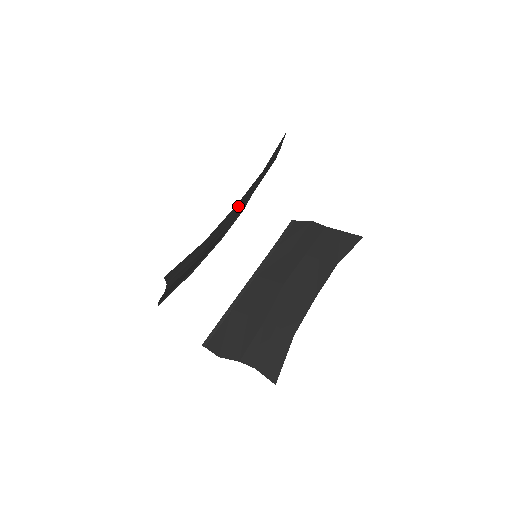
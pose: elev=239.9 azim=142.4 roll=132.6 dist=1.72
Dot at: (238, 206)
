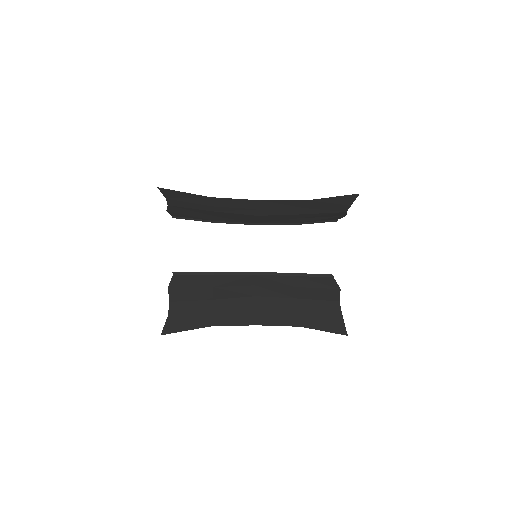
Dot at: (266, 205)
